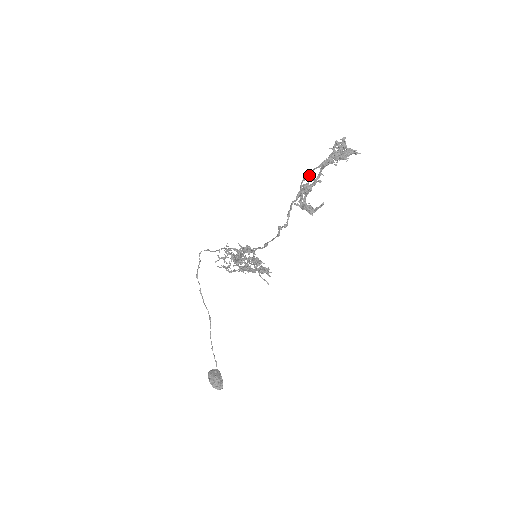
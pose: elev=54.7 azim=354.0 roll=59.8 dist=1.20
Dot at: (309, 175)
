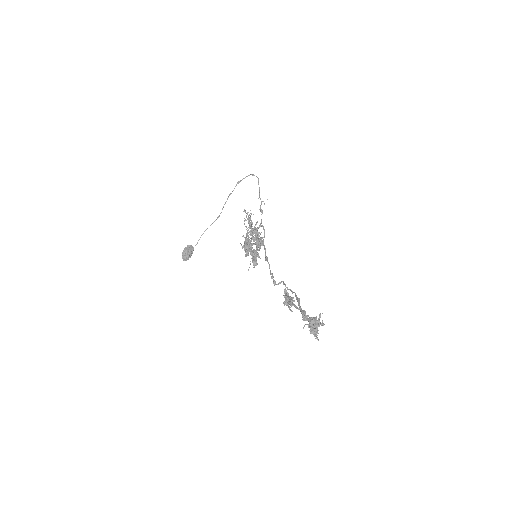
Dot at: (298, 302)
